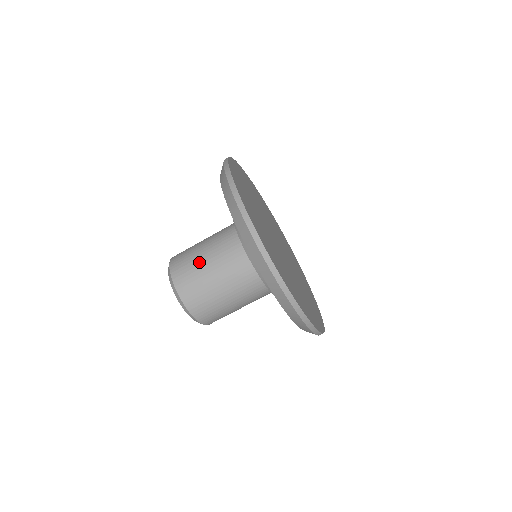
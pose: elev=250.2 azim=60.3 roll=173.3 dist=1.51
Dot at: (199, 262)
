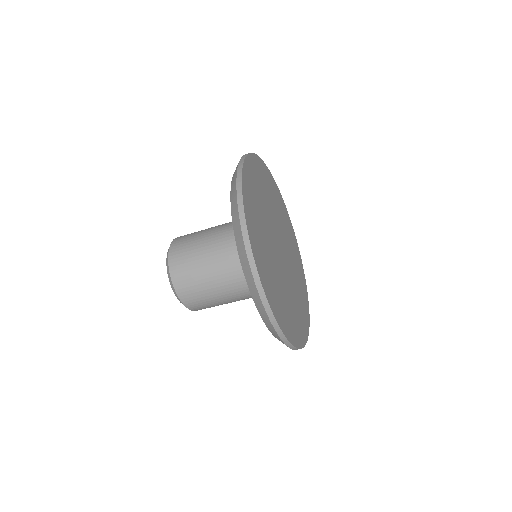
Dot at: (197, 257)
